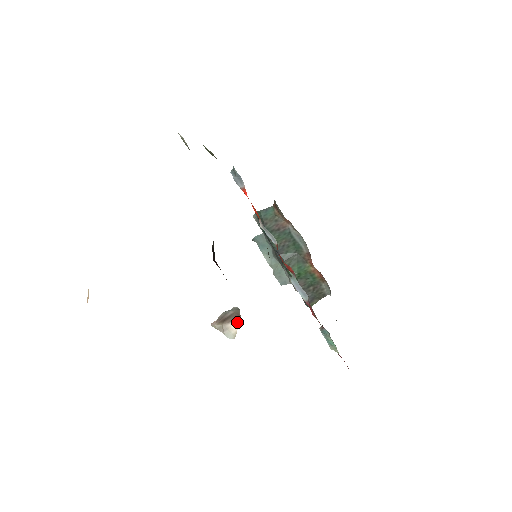
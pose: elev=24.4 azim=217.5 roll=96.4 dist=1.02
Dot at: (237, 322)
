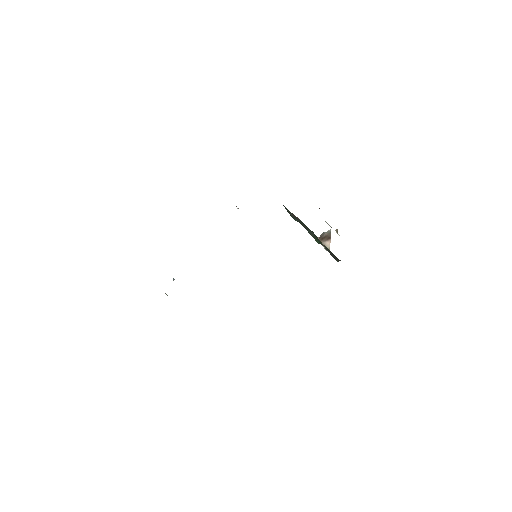
Dot at: (329, 242)
